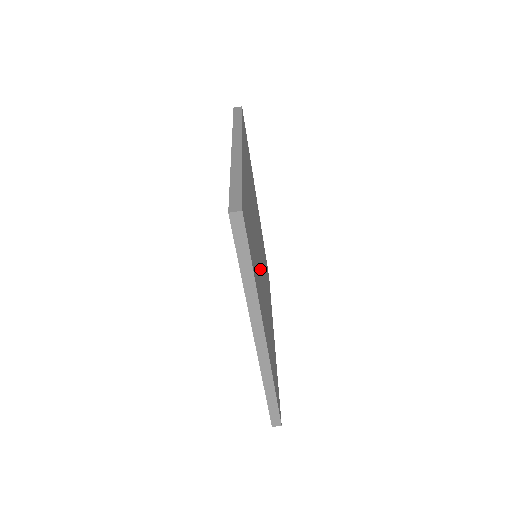
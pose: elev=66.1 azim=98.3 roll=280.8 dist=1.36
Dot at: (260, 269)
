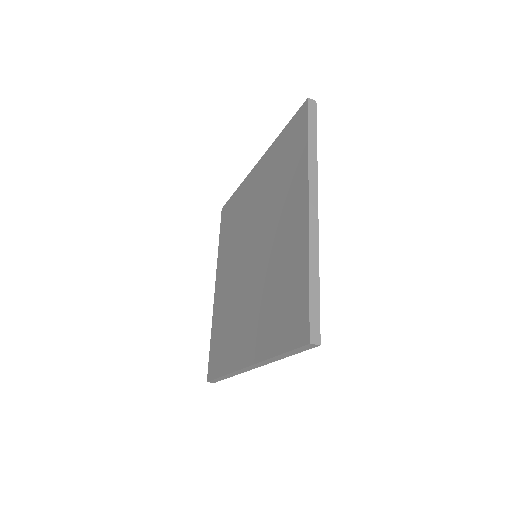
Dot at: occluded
